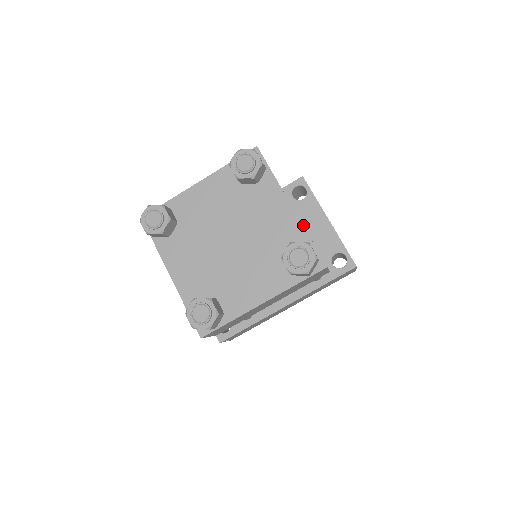
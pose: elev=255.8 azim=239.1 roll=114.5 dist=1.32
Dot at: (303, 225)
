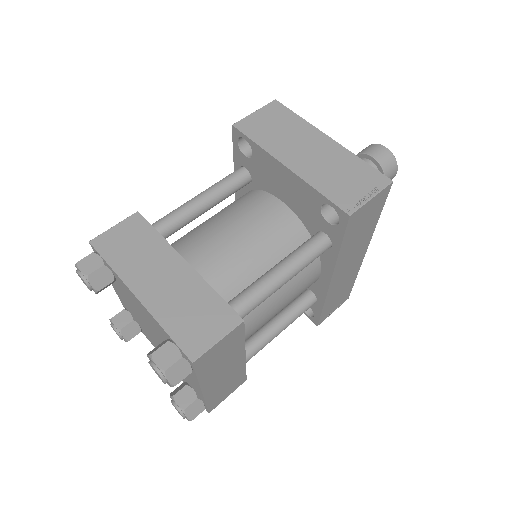
Dot at: (275, 185)
